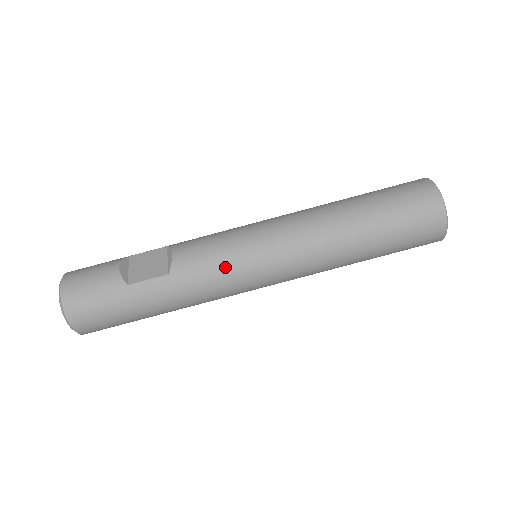
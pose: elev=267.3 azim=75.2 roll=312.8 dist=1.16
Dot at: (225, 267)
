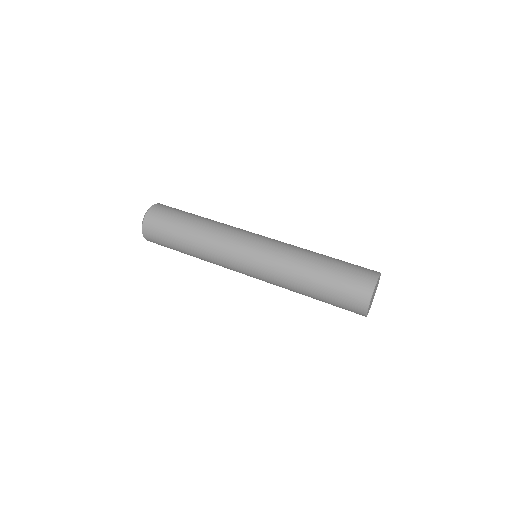
Dot at: (245, 230)
